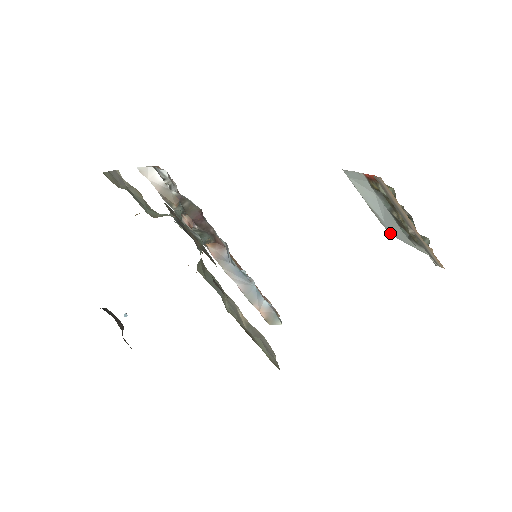
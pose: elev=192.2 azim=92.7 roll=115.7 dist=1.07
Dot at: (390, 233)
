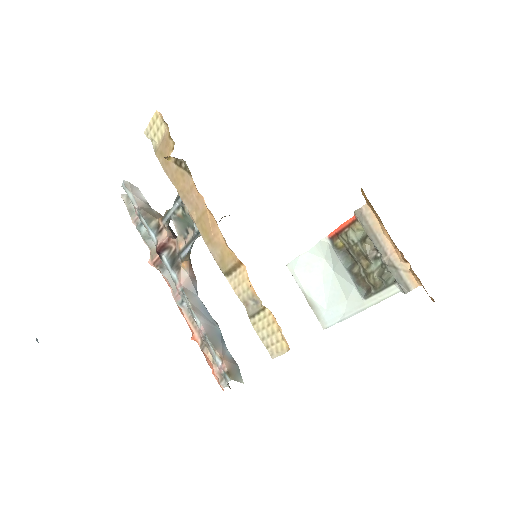
Dot at: (329, 325)
